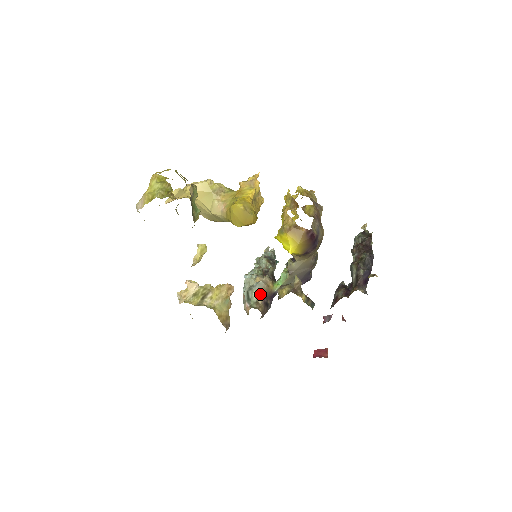
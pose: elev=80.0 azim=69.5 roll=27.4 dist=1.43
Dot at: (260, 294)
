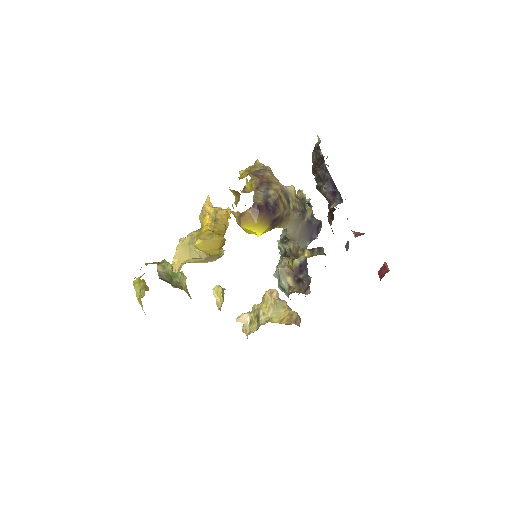
Dot at: (287, 279)
